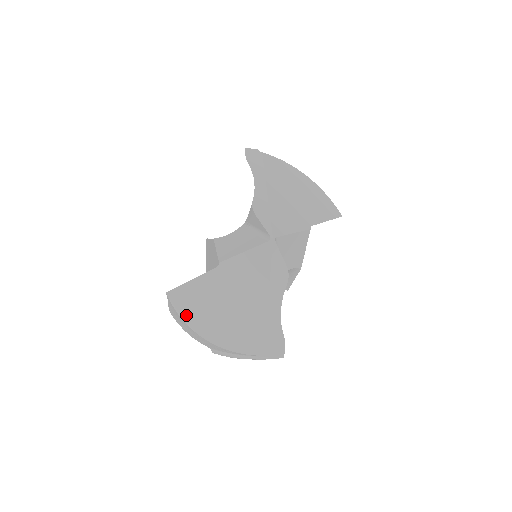
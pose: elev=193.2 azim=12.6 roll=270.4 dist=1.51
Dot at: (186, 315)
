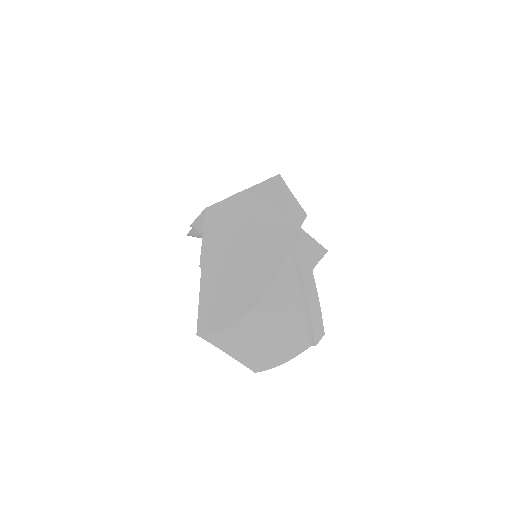
Dot at: (220, 324)
